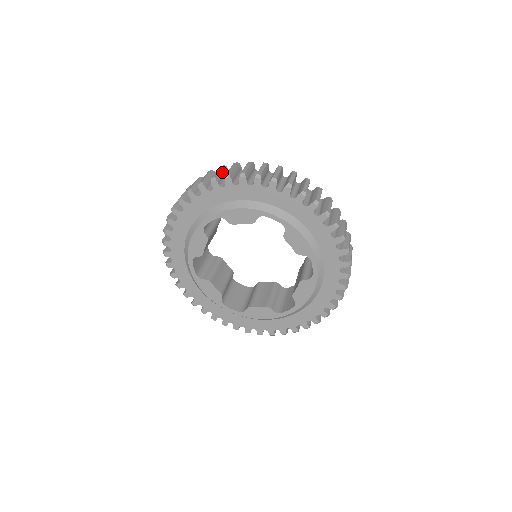
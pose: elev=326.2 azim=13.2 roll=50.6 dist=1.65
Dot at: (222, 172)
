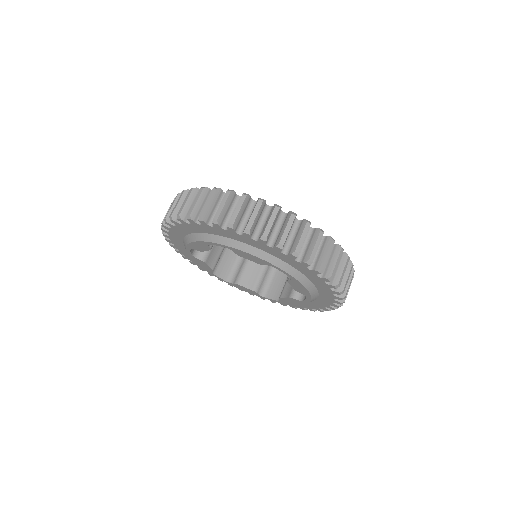
Dot at: (242, 209)
